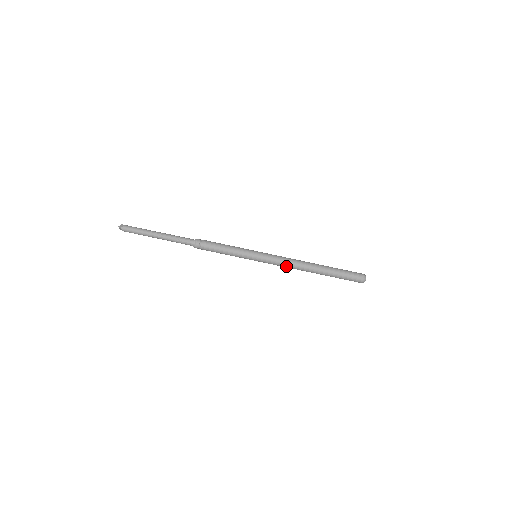
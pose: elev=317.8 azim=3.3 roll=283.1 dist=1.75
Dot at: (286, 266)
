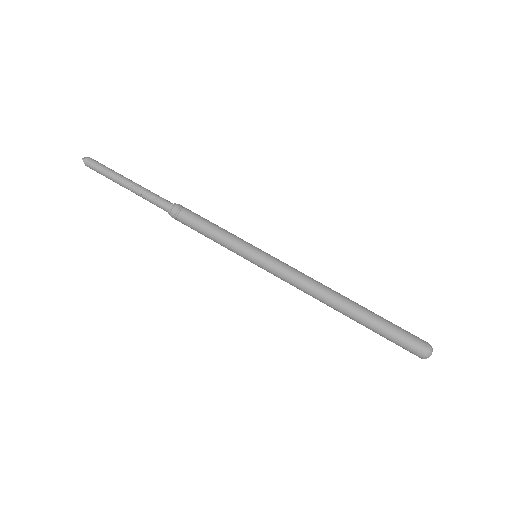
Dot at: (297, 286)
